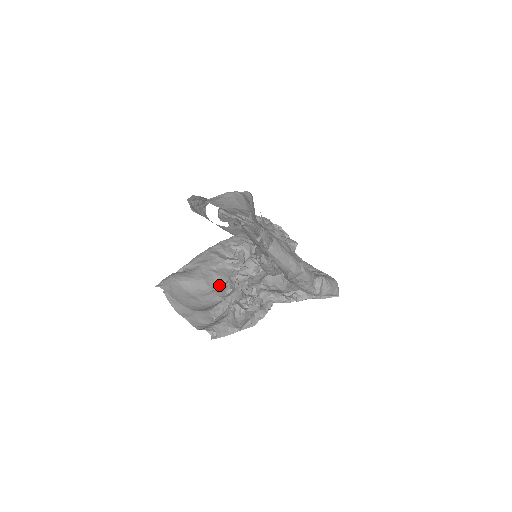
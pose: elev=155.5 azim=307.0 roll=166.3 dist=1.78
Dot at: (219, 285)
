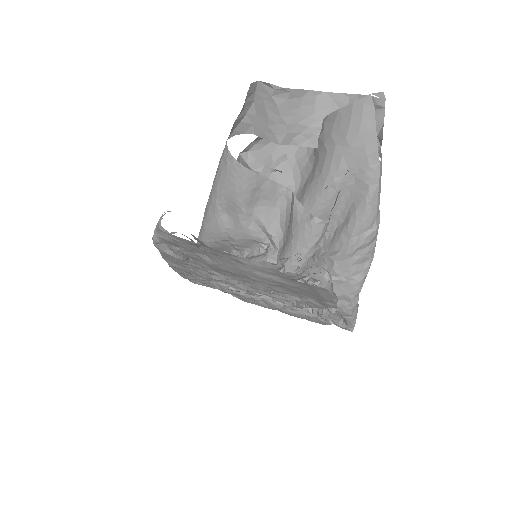
Dot at: occluded
